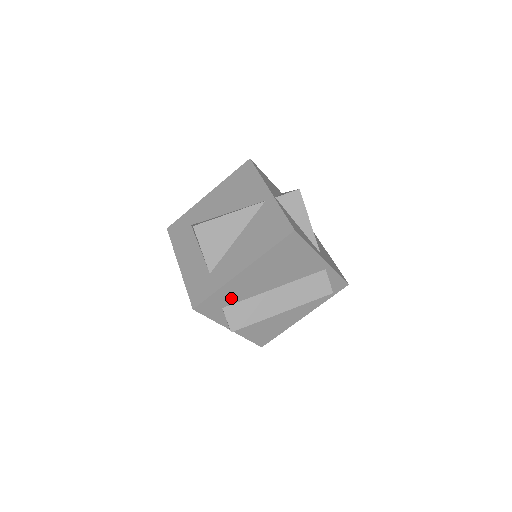
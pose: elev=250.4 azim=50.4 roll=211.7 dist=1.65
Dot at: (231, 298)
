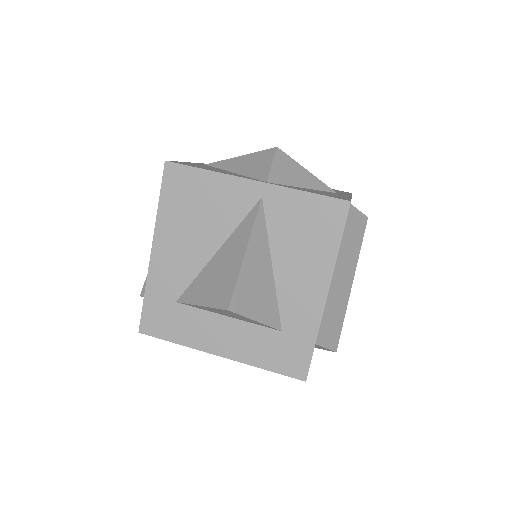
Dot at: occluded
